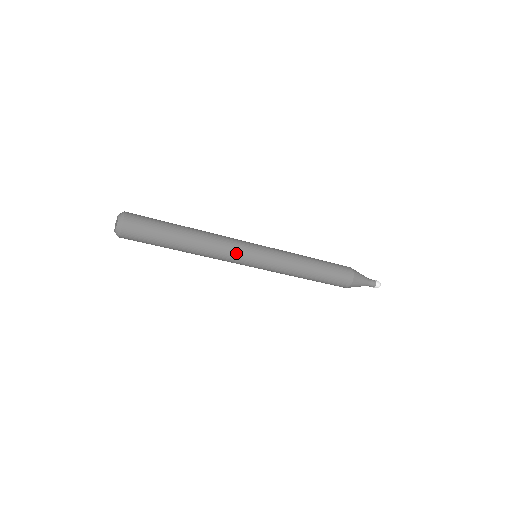
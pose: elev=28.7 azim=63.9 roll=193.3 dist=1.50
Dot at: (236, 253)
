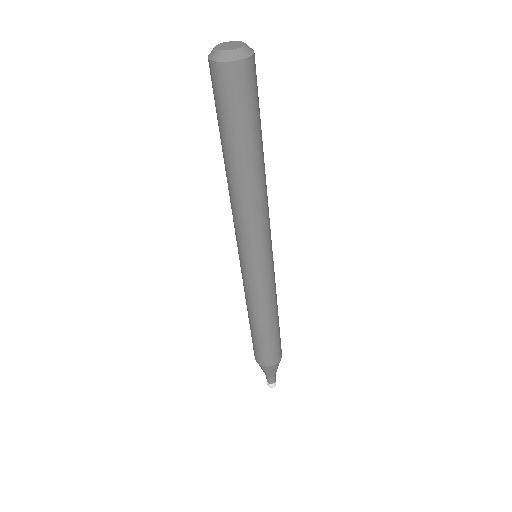
Dot at: (258, 236)
